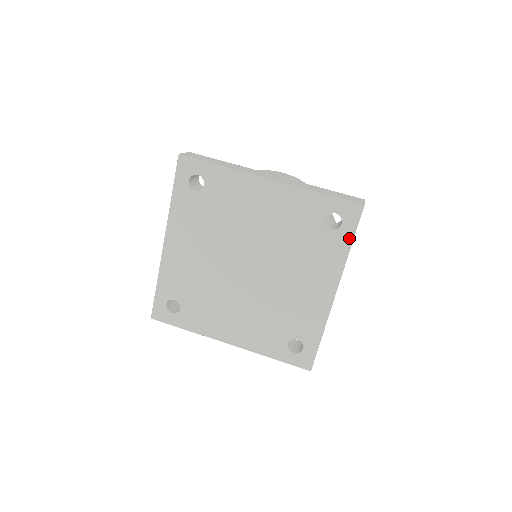
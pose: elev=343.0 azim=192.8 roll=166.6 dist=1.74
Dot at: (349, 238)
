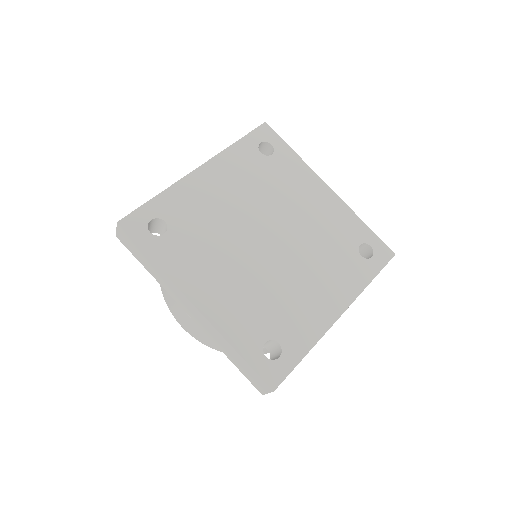
Dot at: (286, 148)
